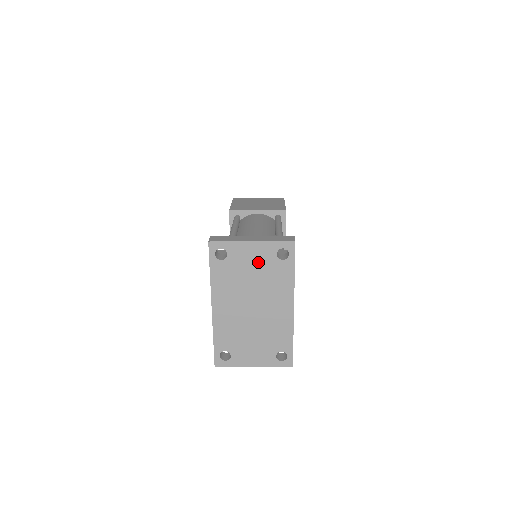
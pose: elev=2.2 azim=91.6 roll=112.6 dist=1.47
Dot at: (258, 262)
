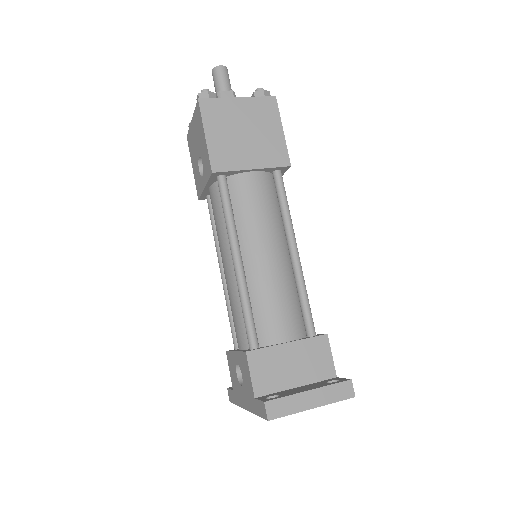
Dot at: occluded
